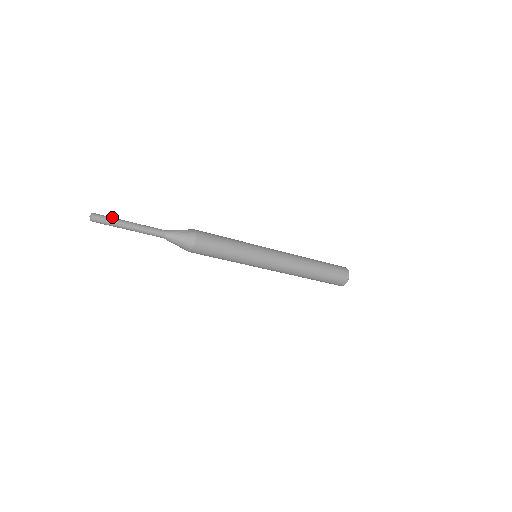
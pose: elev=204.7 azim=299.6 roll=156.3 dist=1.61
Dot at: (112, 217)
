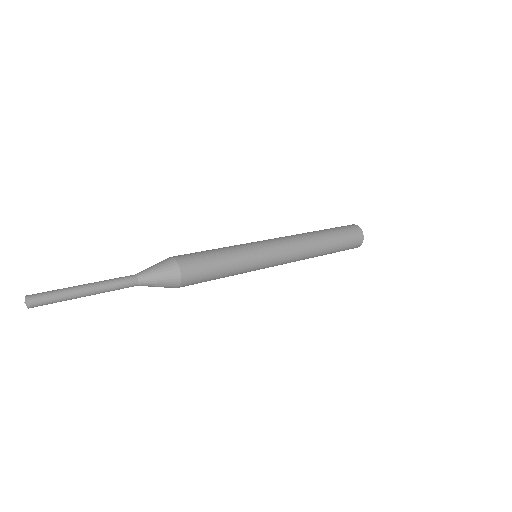
Dot at: (59, 295)
